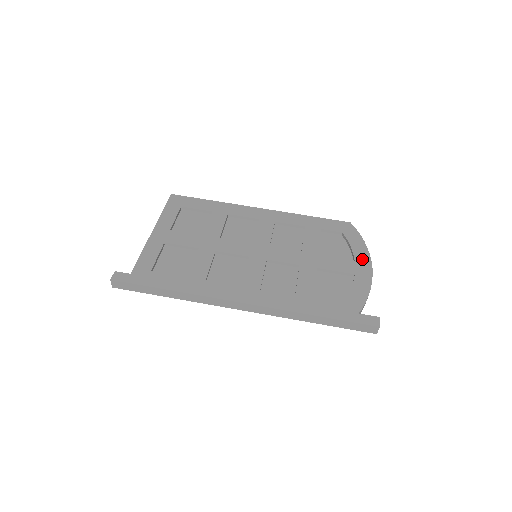
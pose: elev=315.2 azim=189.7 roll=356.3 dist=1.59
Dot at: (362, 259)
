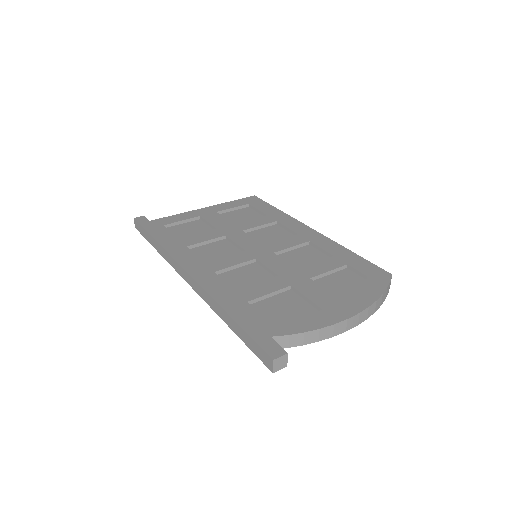
Dot at: (353, 304)
